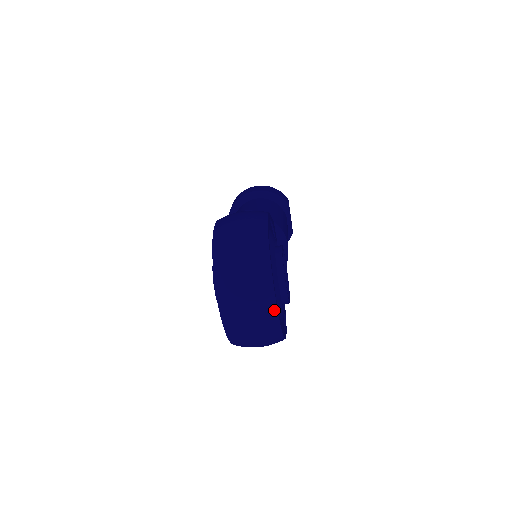
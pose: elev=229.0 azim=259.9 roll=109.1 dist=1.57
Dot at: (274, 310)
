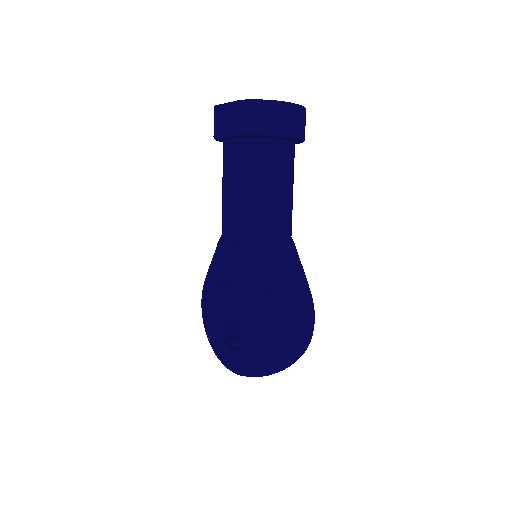
Dot at: occluded
